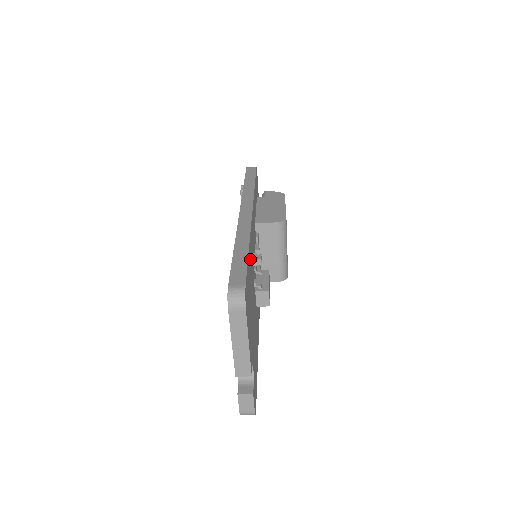
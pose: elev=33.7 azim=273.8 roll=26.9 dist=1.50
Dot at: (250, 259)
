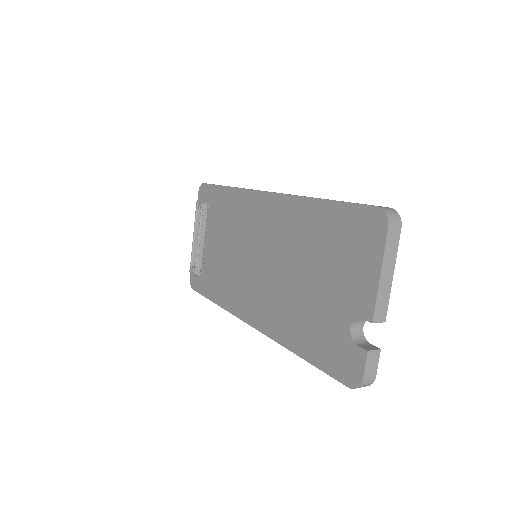
Dot at: occluded
